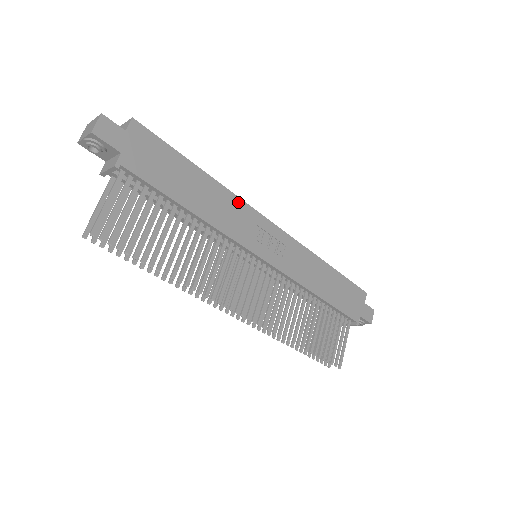
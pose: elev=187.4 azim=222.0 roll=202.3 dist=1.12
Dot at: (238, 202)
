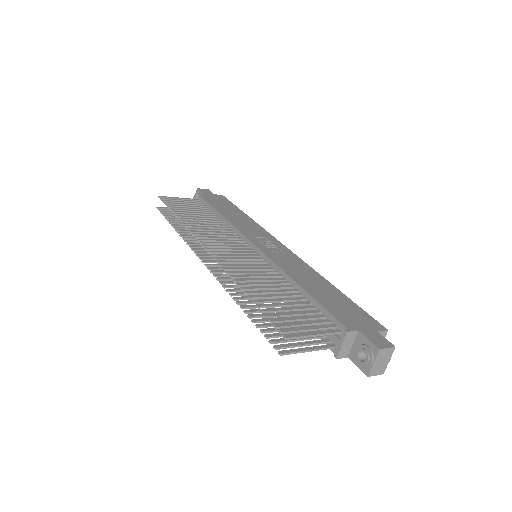
Dot at: (260, 228)
